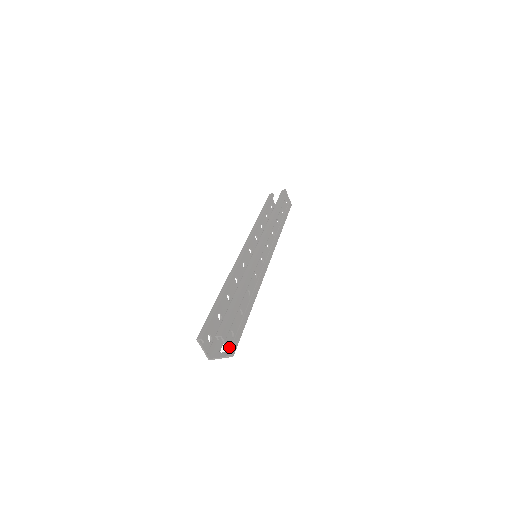
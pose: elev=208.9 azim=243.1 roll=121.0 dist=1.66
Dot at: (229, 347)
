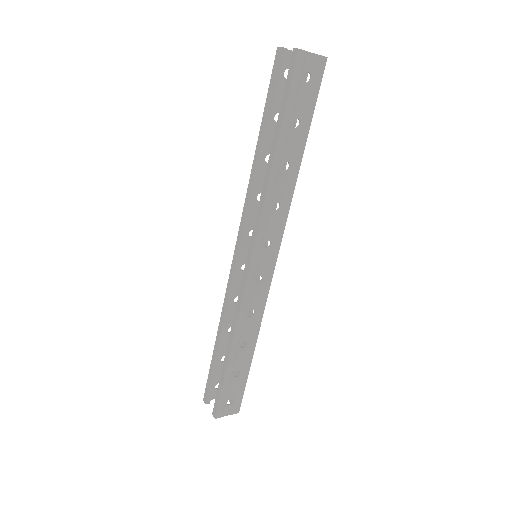
Dot at: (230, 413)
